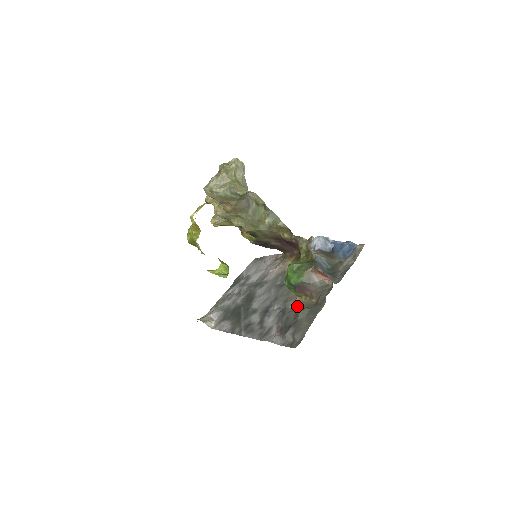
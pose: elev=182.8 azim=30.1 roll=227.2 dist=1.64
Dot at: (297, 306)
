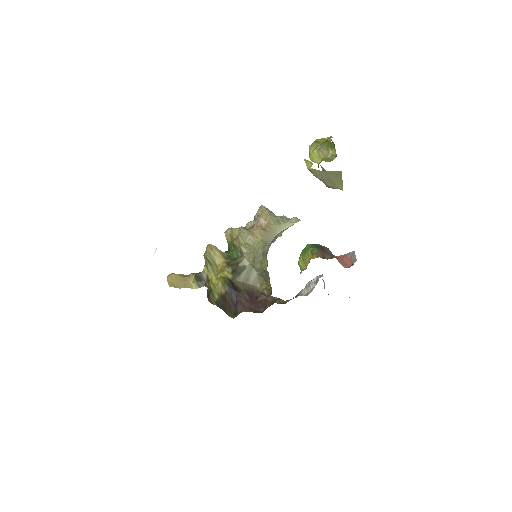
Dot at: occluded
